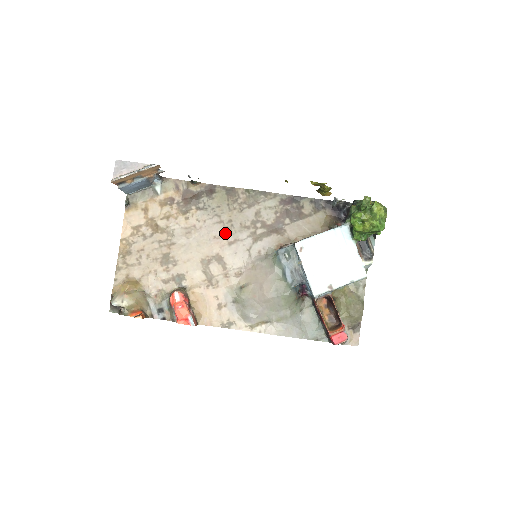
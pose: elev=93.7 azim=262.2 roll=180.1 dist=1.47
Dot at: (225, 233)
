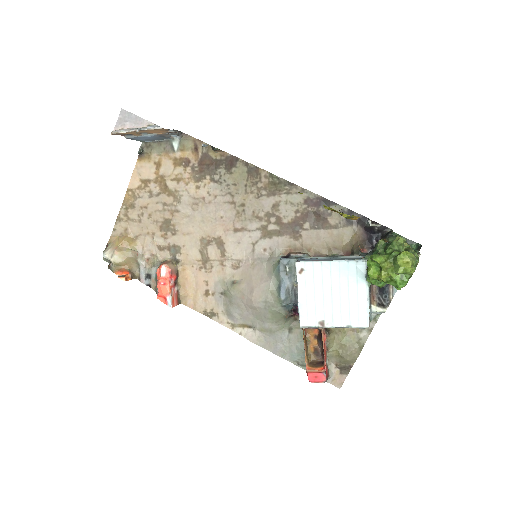
Dot at: (234, 217)
